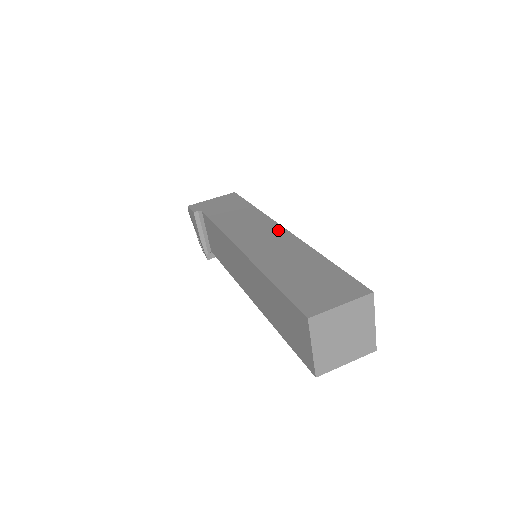
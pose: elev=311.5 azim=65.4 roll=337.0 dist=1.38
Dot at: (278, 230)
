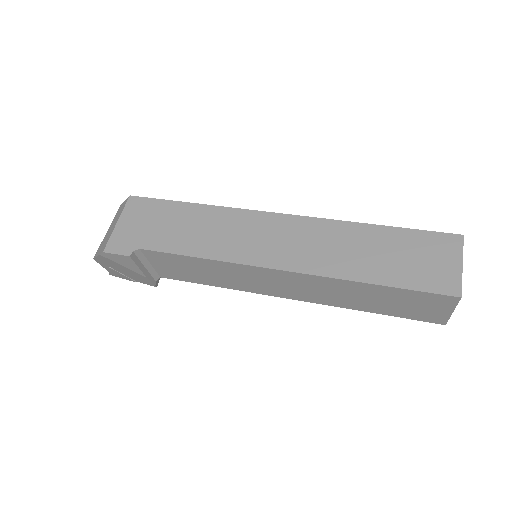
Dot at: (279, 220)
